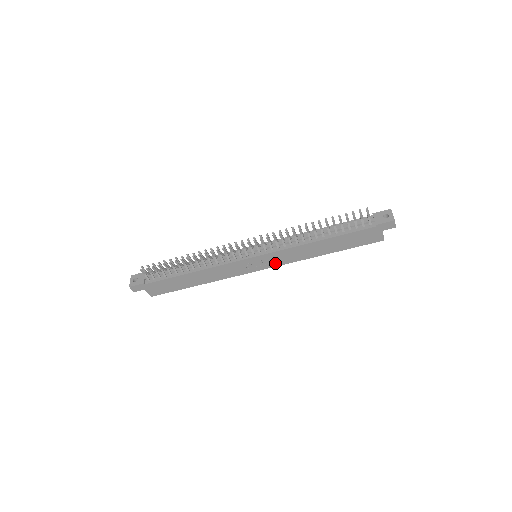
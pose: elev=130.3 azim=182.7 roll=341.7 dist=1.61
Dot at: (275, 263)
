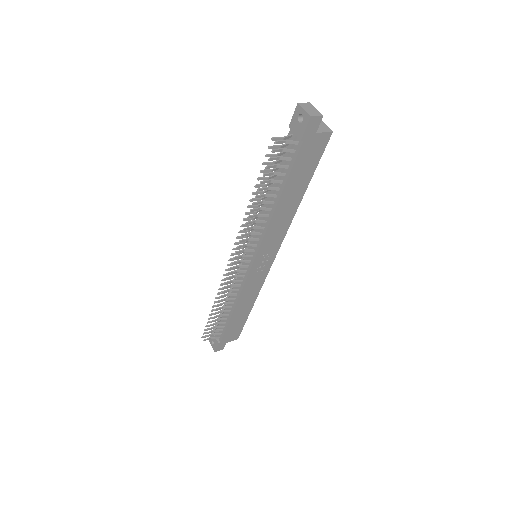
Dot at: (275, 246)
